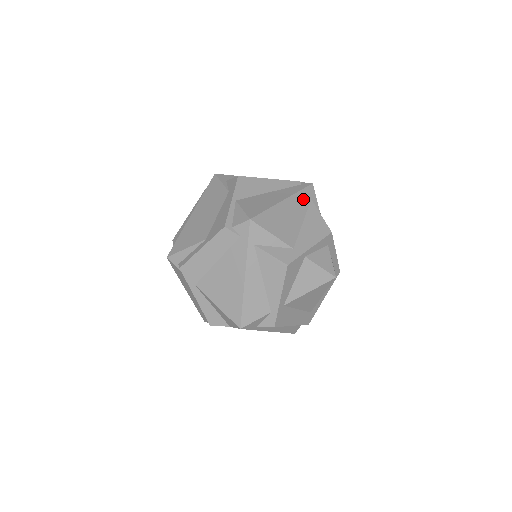
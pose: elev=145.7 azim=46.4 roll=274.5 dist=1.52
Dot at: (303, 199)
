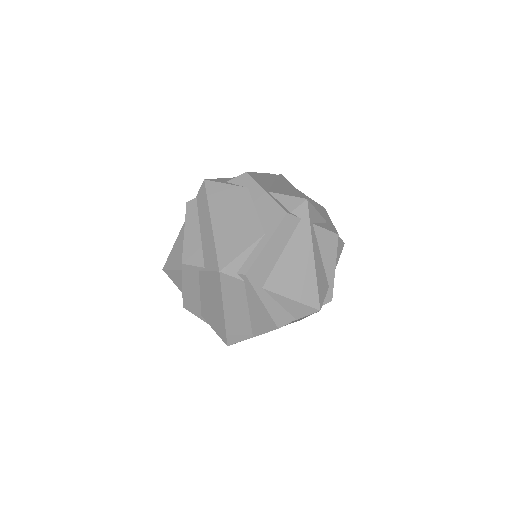
Dot at: occluded
